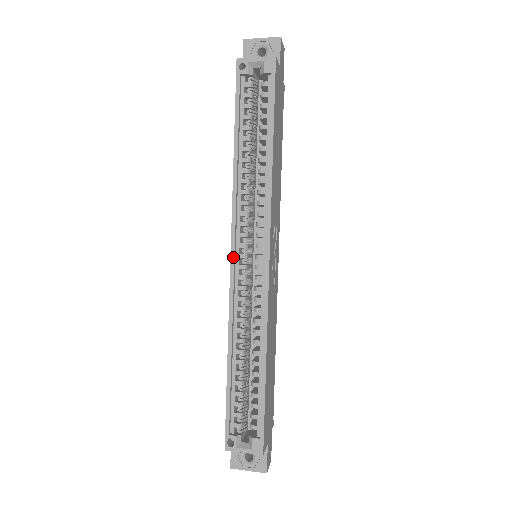
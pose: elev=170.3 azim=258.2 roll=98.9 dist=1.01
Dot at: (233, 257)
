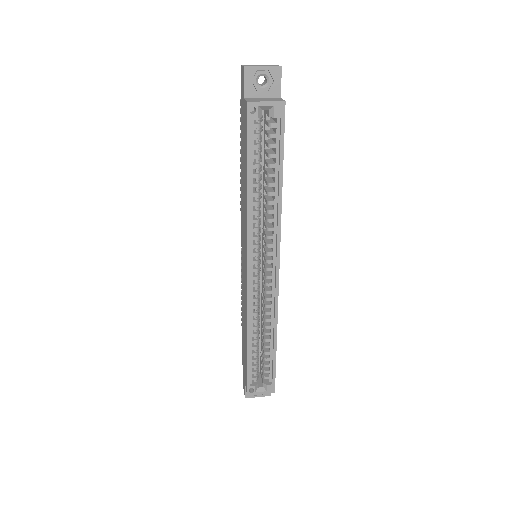
Dot at: (249, 274)
